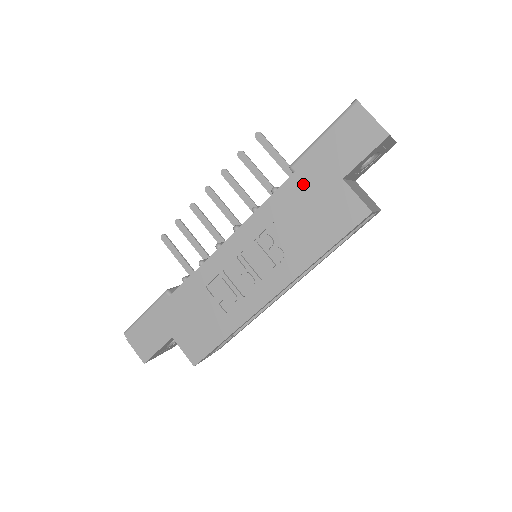
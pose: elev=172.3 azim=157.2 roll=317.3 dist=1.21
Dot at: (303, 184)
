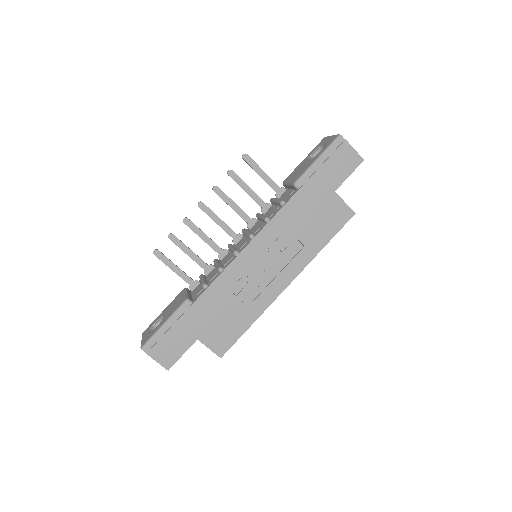
Dot at: (307, 197)
